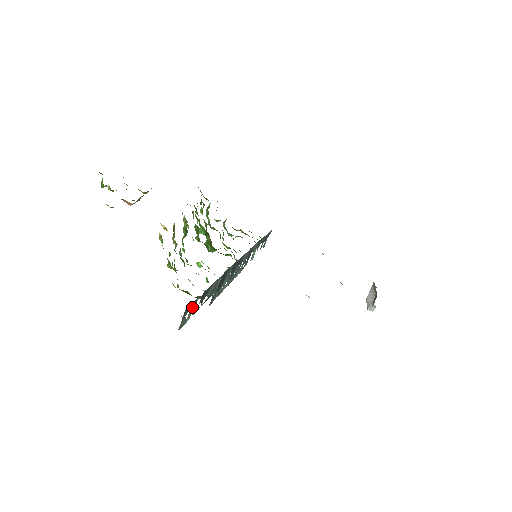
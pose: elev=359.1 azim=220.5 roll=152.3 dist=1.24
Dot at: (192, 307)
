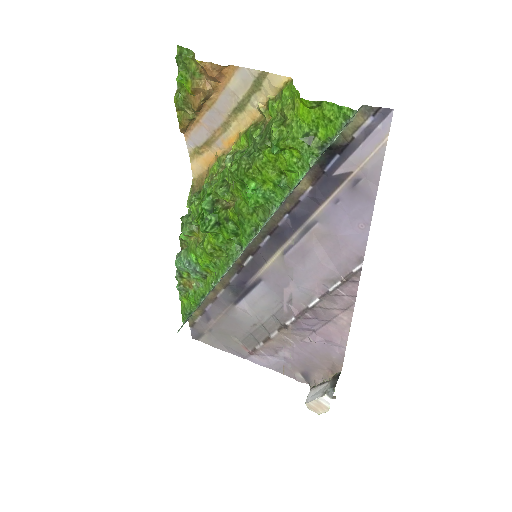
Dot at: (339, 132)
